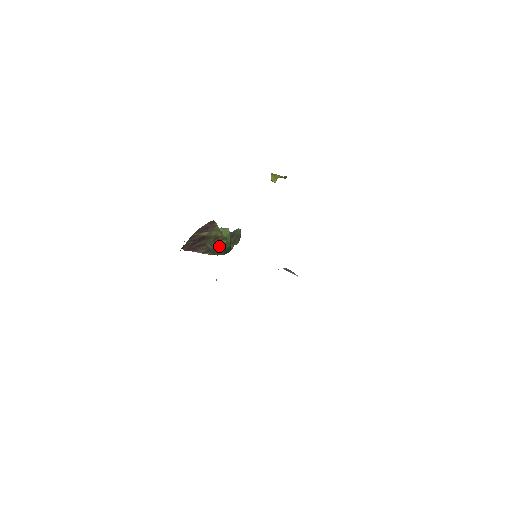
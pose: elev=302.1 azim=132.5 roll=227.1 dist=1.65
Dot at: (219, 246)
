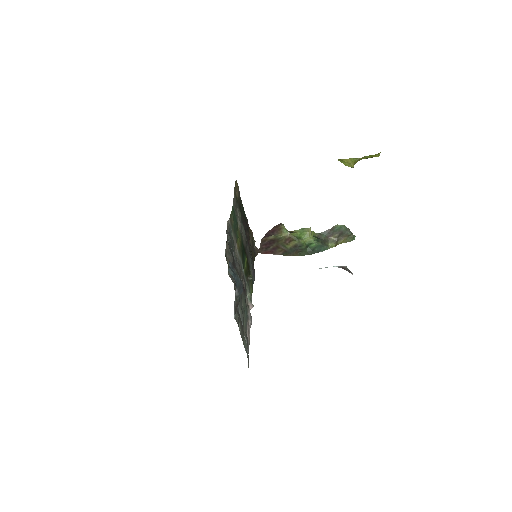
Dot at: (295, 247)
